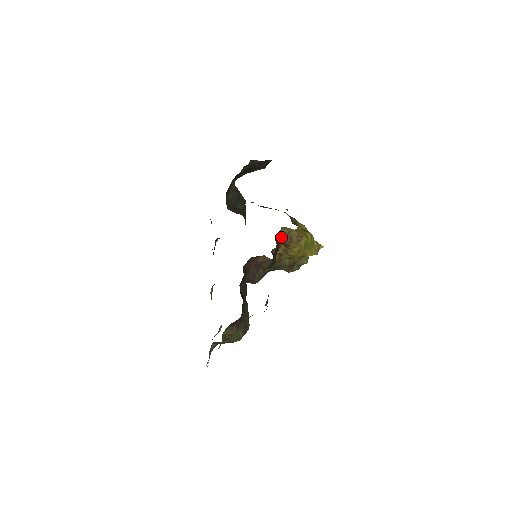
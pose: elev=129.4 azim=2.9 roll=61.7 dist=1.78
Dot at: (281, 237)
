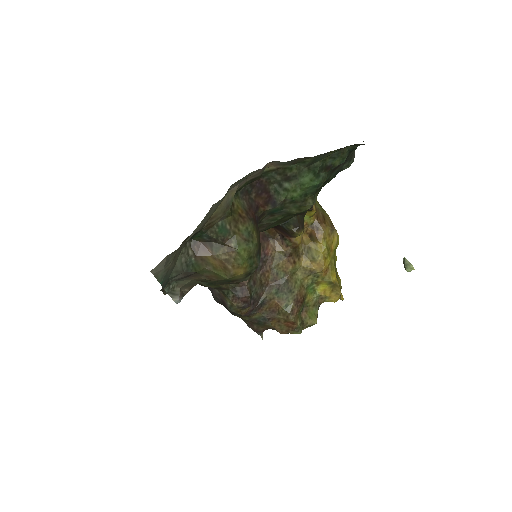
Dot at: occluded
